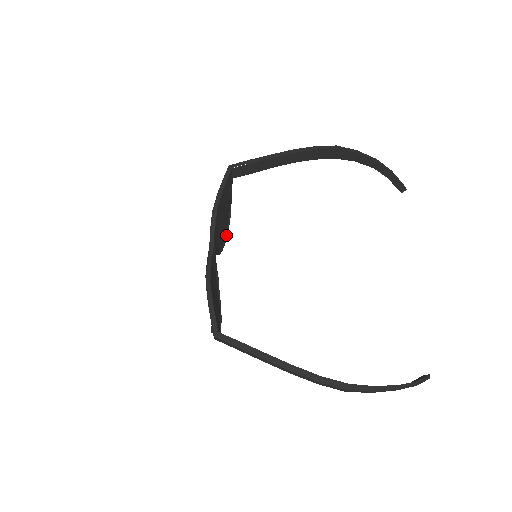
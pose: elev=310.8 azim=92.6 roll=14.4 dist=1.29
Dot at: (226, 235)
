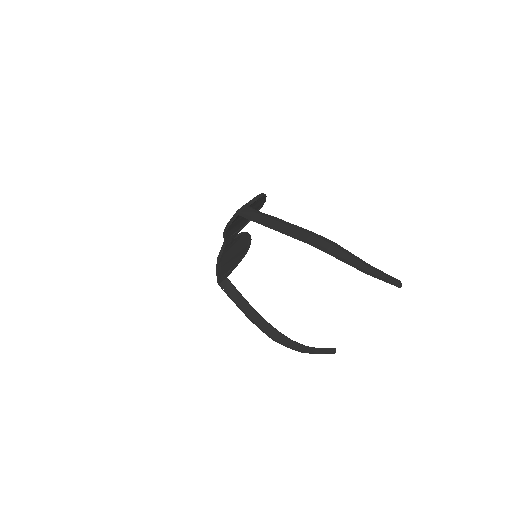
Dot at: (260, 207)
